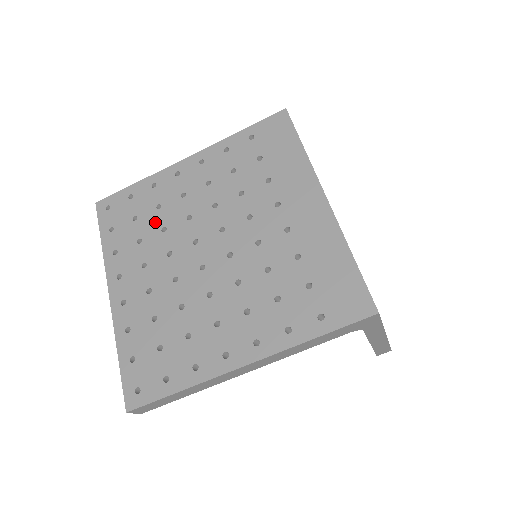
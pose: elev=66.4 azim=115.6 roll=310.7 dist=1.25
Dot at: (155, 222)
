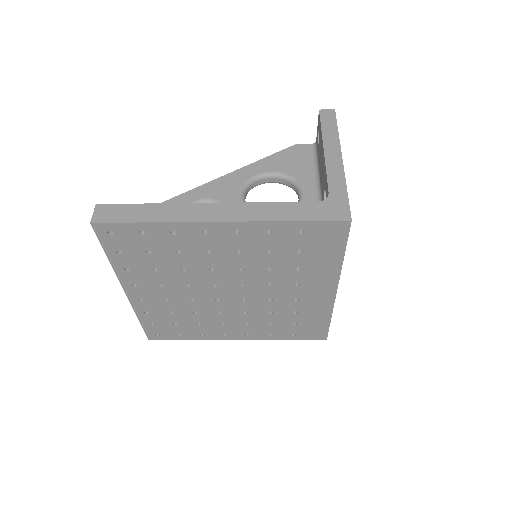
Dot at: (174, 262)
